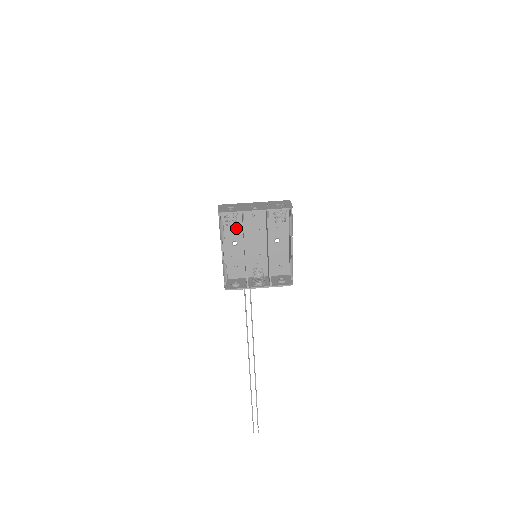
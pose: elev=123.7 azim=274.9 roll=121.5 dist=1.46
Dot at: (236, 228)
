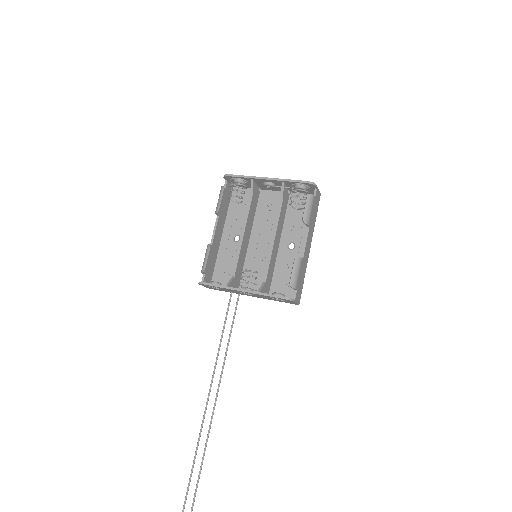
Dot at: (244, 217)
